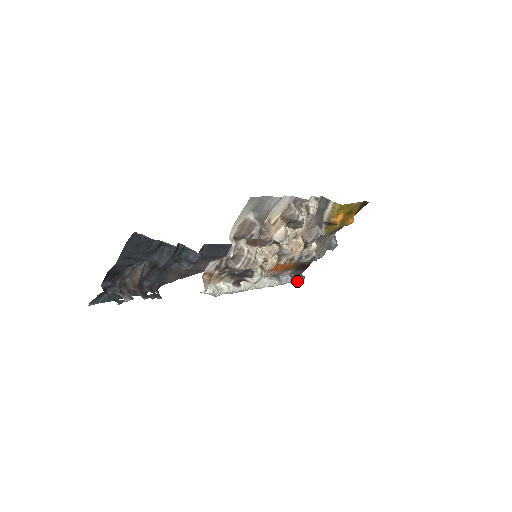
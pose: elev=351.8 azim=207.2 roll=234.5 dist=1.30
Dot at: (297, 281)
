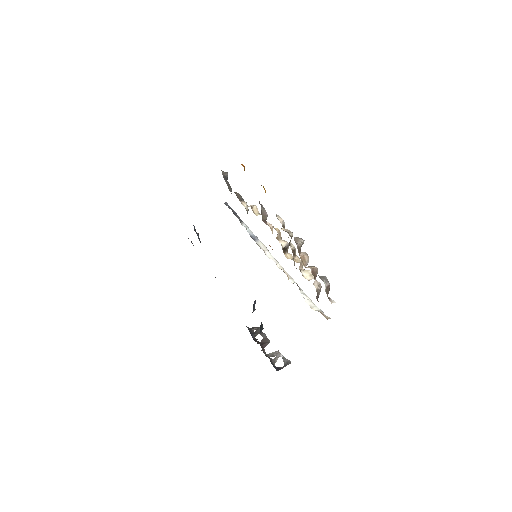
Dot at: occluded
